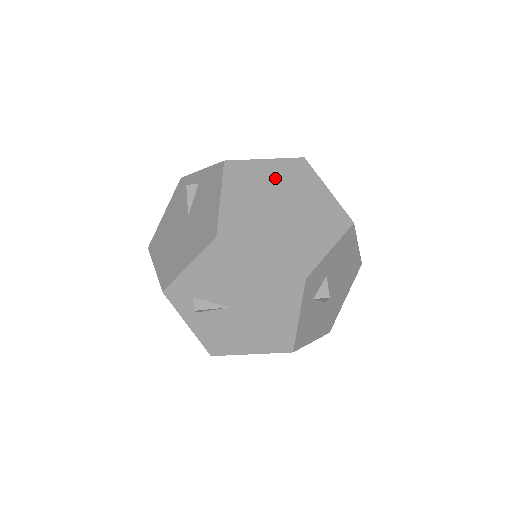
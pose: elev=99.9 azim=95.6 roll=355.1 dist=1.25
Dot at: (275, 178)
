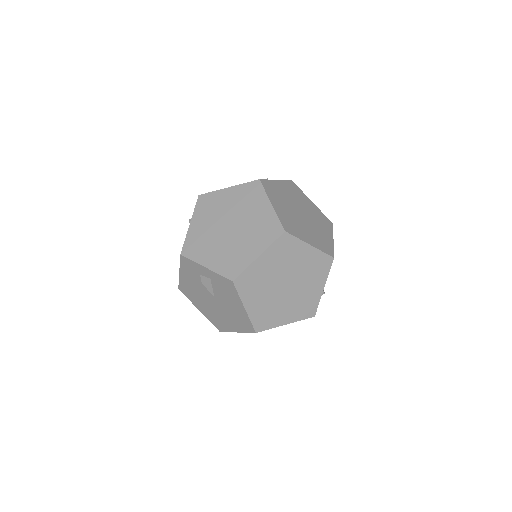
Dot at: (272, 267)
